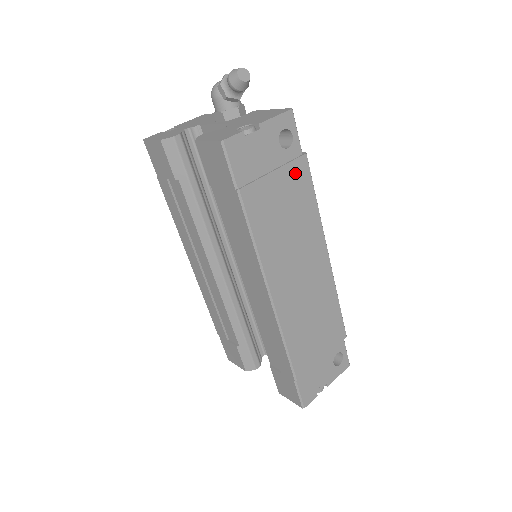
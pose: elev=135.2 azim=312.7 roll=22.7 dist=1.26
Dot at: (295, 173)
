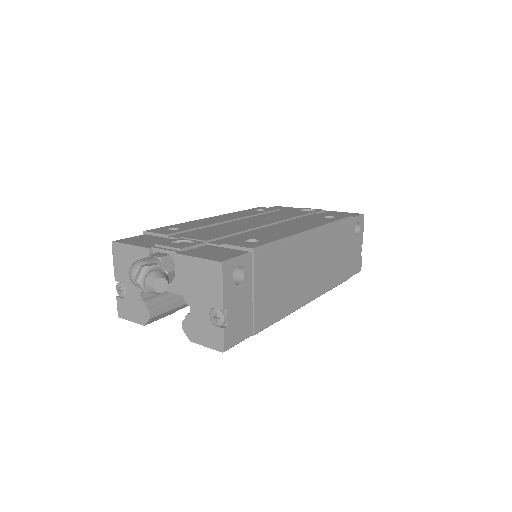
Dot at: (261, 267)
